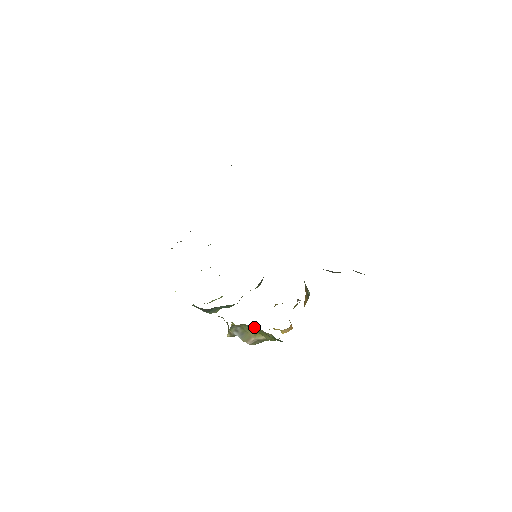
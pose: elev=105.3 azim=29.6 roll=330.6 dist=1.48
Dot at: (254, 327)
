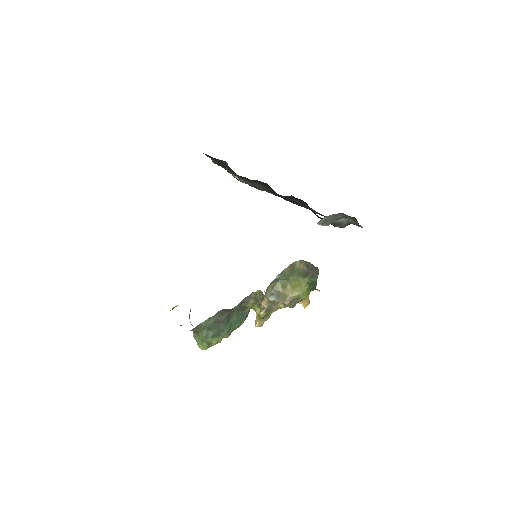
Dot at: (291, 270)
